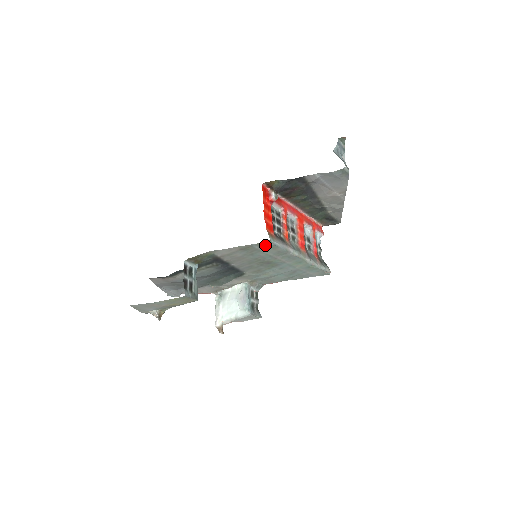
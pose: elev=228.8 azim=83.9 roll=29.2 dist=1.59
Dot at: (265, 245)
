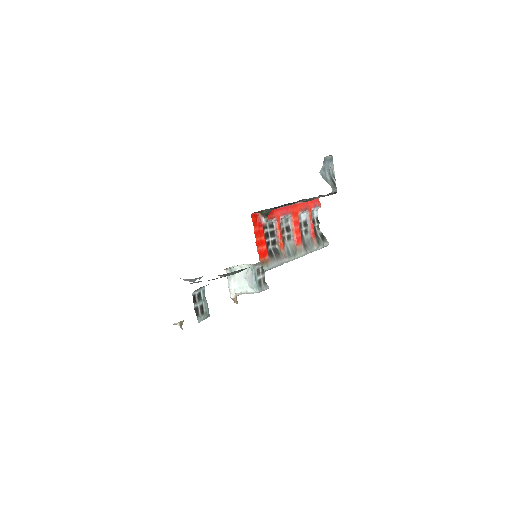
Dot at: occluded
